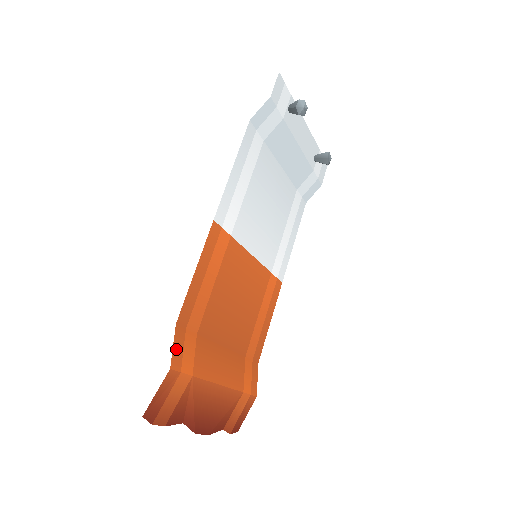
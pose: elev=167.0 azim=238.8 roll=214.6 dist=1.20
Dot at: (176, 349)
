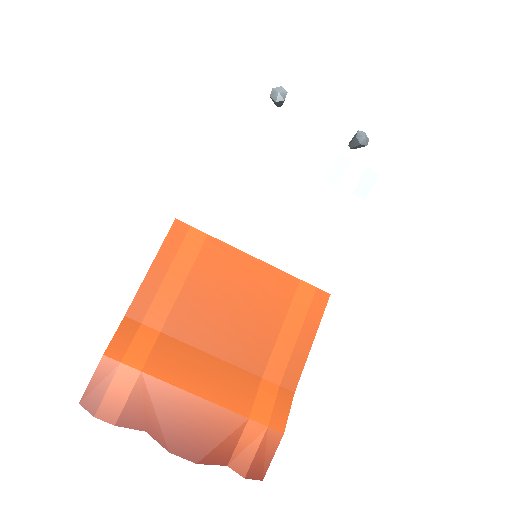
Dot at: (119, 339)
